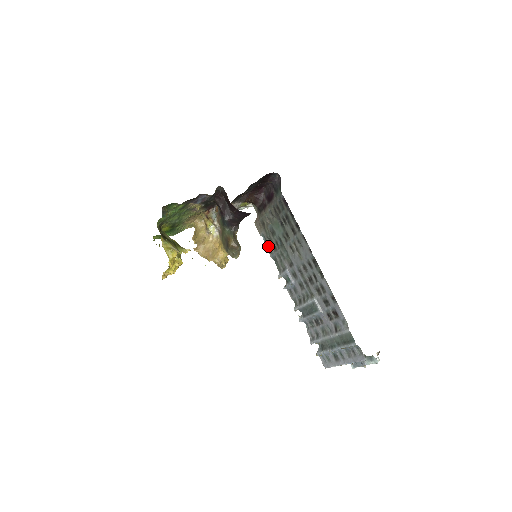
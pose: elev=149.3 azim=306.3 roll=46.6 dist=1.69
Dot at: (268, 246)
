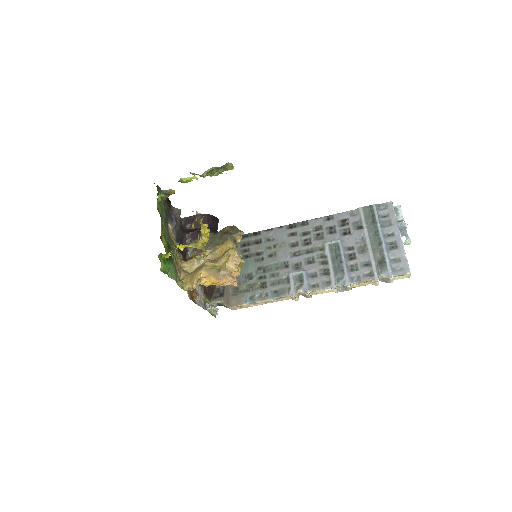
Dot at: (258, 297)
